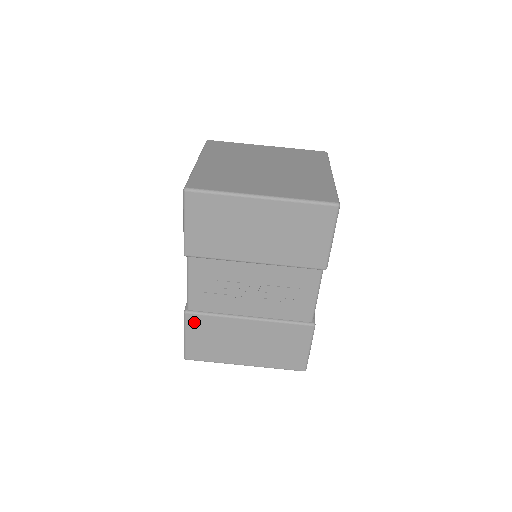
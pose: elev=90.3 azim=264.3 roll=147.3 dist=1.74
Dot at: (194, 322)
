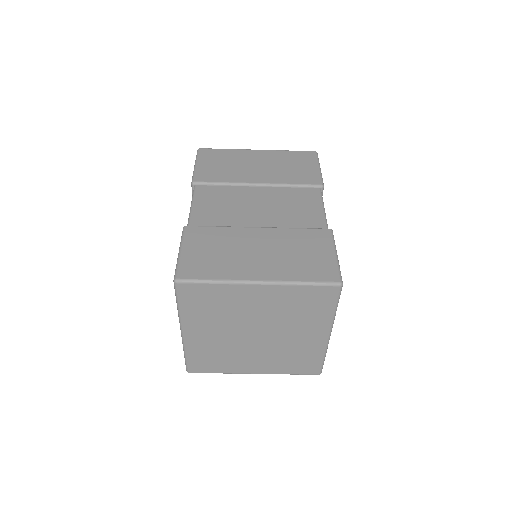
Dot at: occluded
